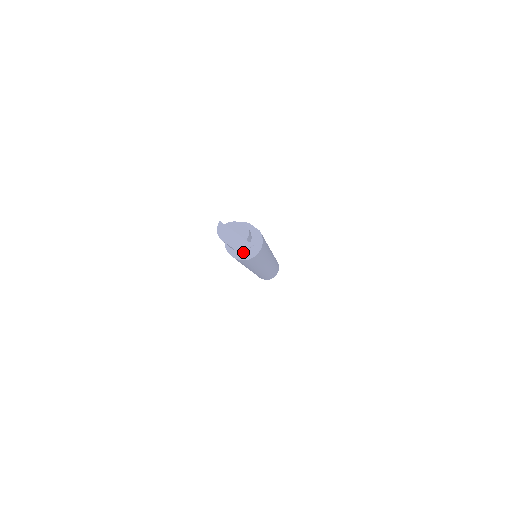
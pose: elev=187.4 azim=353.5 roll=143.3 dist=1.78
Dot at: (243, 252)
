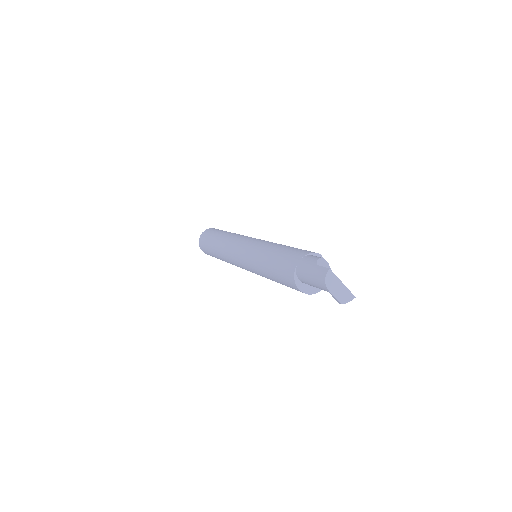
Dot at: (310, 286)
